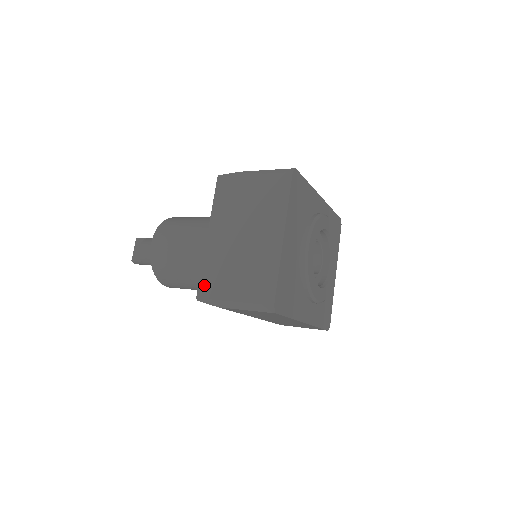
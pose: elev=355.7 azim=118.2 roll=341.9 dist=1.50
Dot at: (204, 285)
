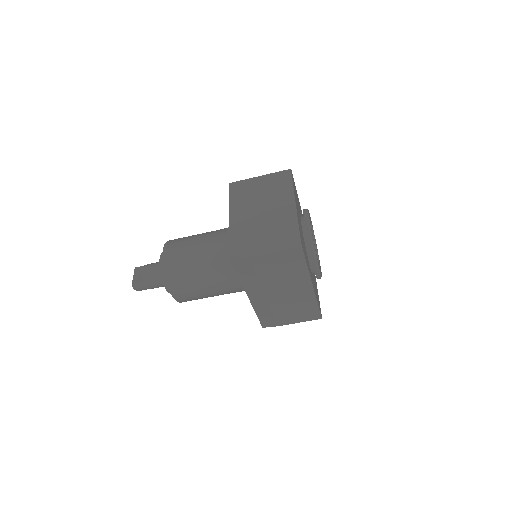
Dot at: (234, 245)
